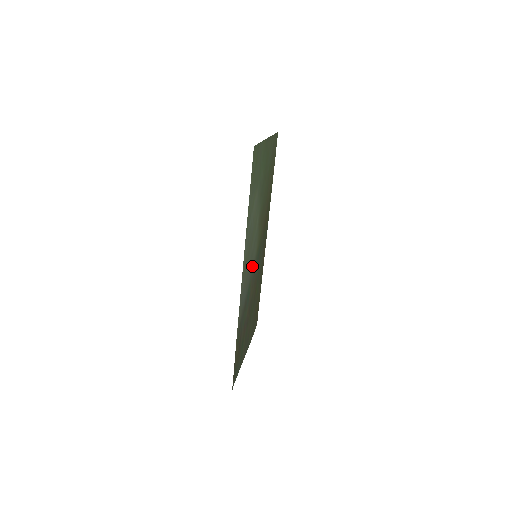
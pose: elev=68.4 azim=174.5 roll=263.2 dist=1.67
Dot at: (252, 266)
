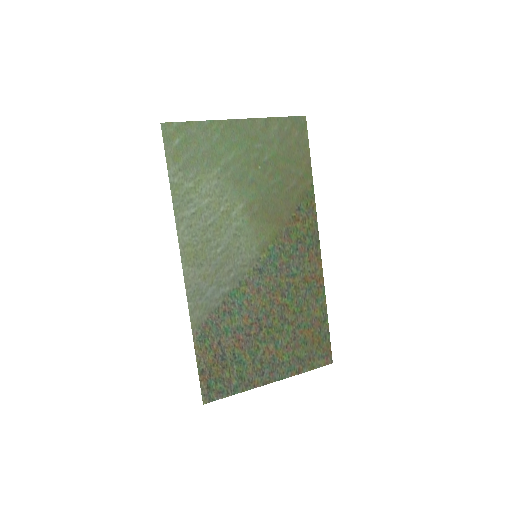
Dot at: (241, 265)
